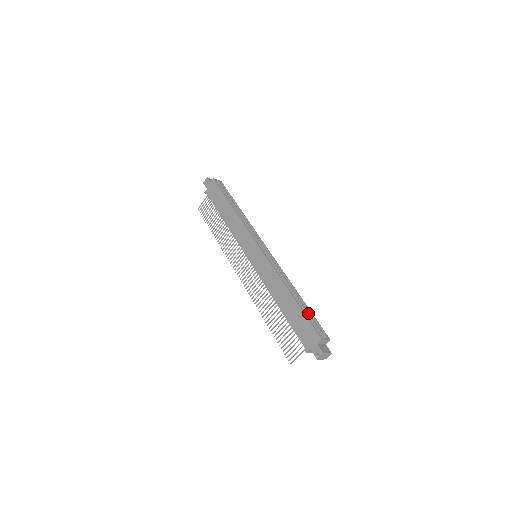
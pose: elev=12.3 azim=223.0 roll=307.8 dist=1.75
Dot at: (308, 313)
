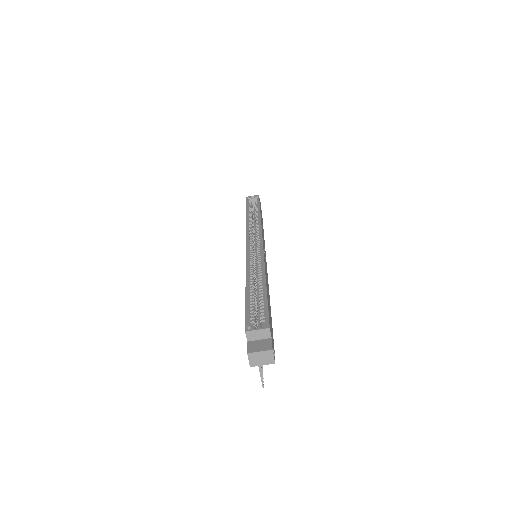
Dot at: (262, 300)
